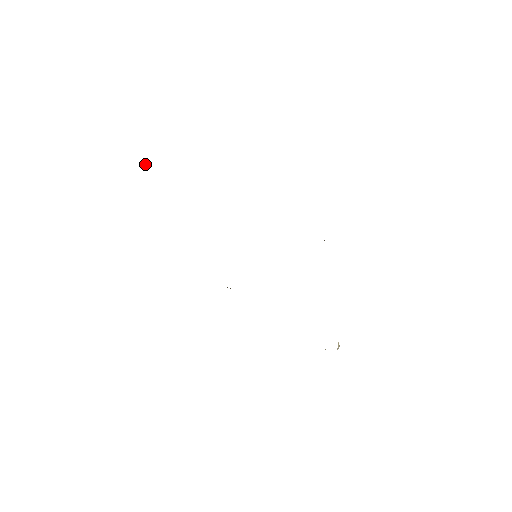
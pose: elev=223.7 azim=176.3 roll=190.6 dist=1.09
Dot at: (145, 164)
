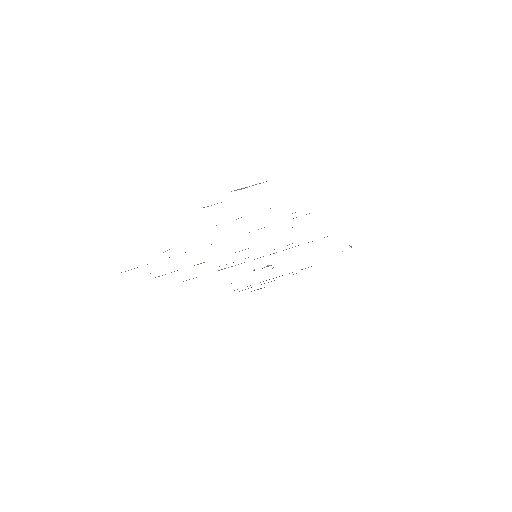
Dot at: occluded
